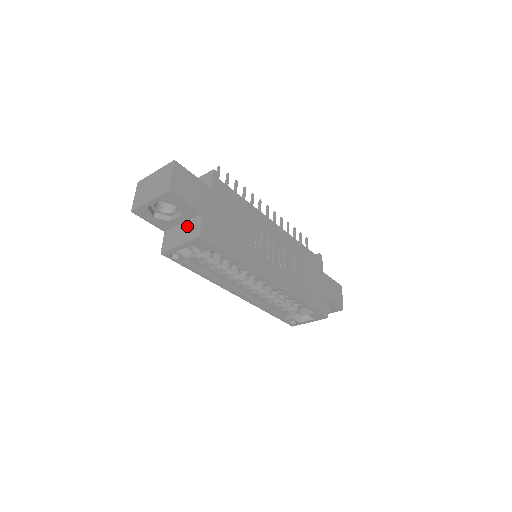
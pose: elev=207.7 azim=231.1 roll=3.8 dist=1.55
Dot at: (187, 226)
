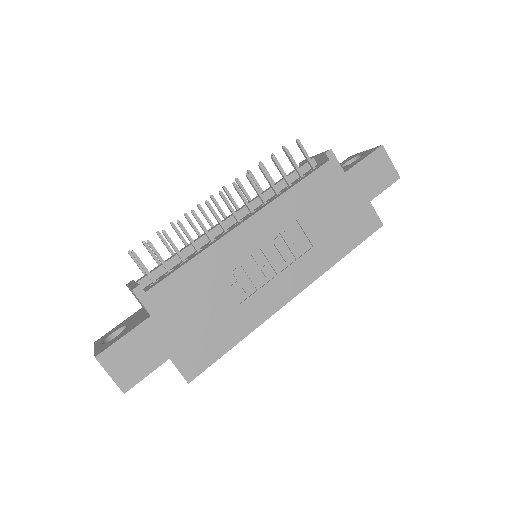
Dot at: occluded
